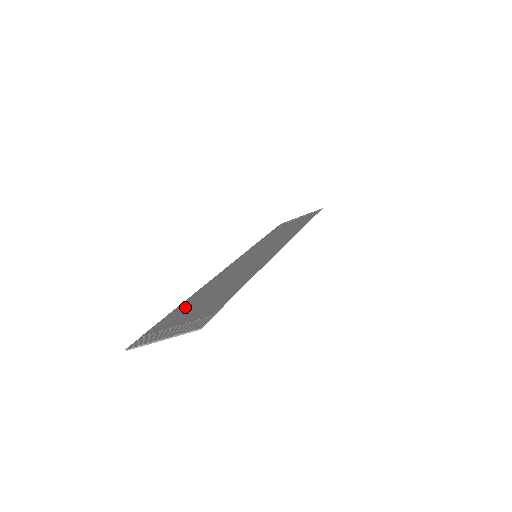
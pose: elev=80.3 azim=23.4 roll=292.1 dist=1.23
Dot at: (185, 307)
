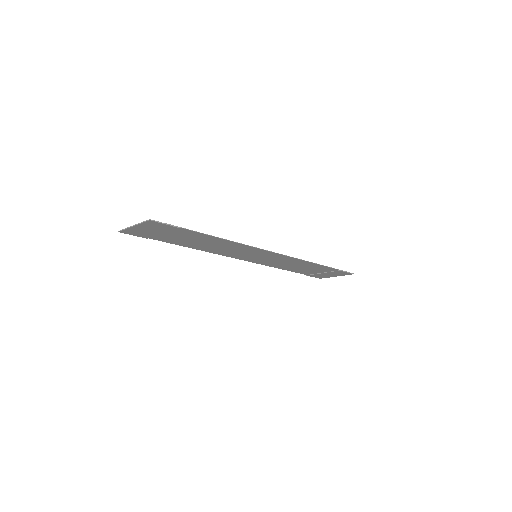
Dot at: (173, 240)
